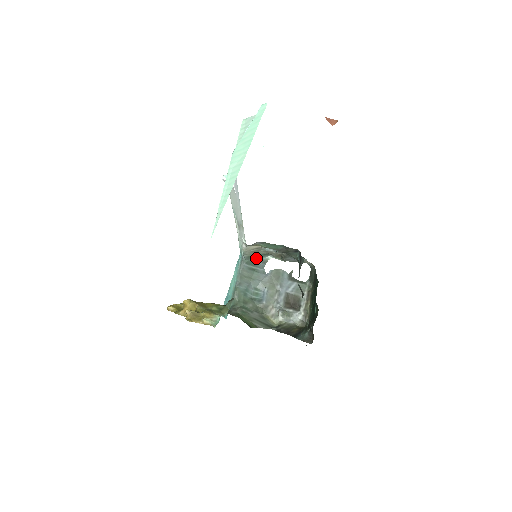
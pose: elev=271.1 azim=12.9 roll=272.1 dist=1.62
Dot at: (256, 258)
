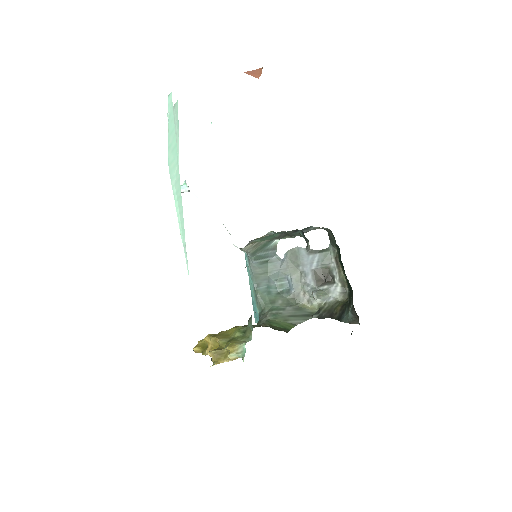
Dot at: (262, 249)
